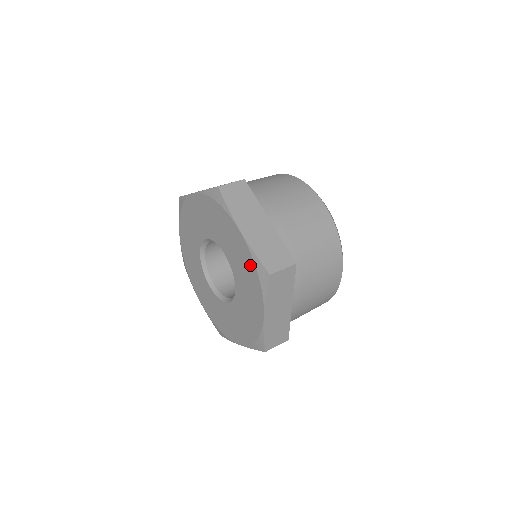
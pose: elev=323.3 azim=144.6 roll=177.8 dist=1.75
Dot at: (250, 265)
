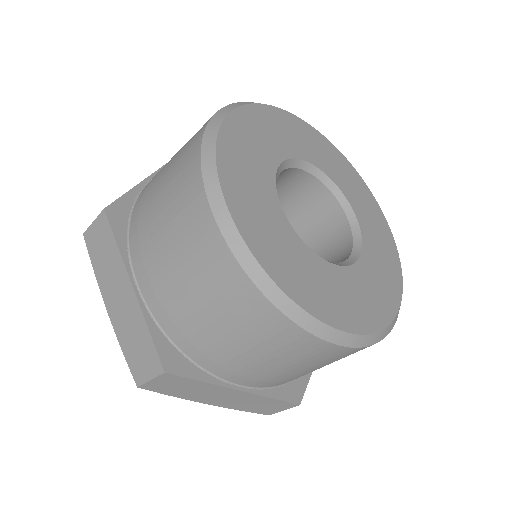
Dot at: occluded
